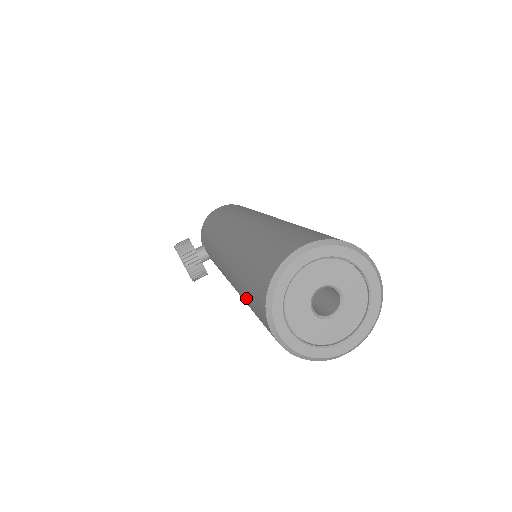
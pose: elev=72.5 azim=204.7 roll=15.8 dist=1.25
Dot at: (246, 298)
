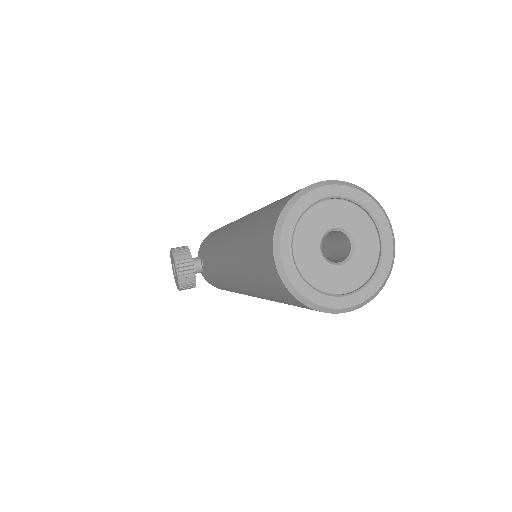
Dot at: (247, 252)
